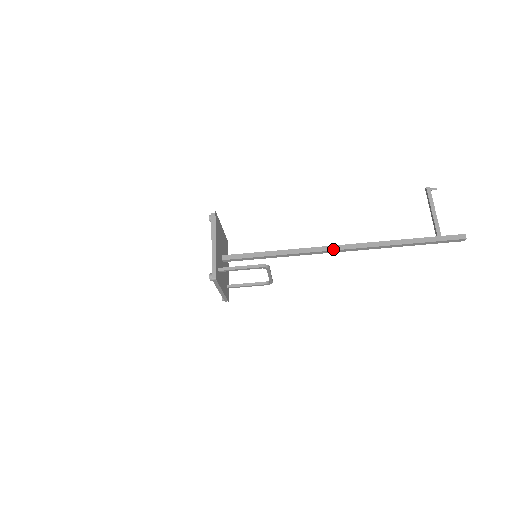
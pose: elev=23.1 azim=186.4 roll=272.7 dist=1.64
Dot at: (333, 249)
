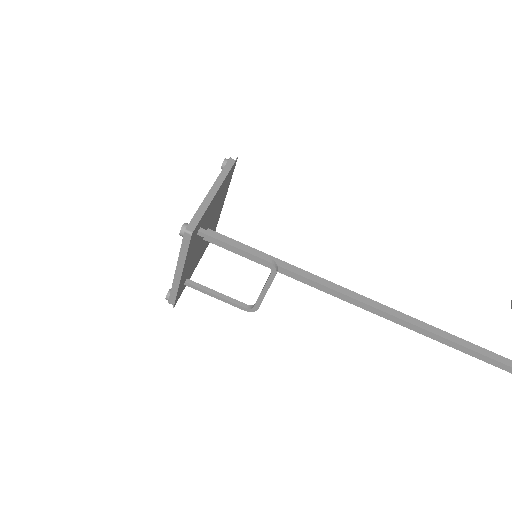
Dot at: (372, 304)
